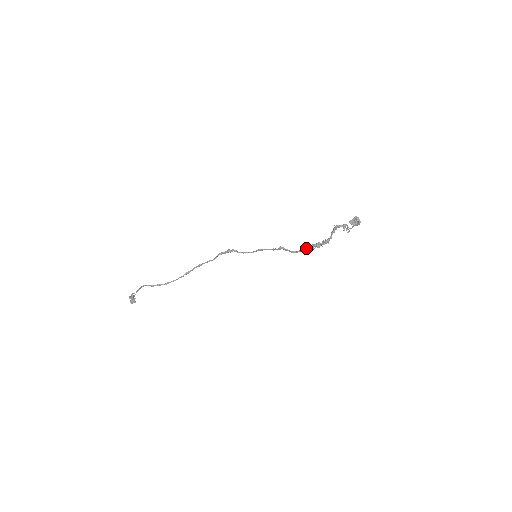
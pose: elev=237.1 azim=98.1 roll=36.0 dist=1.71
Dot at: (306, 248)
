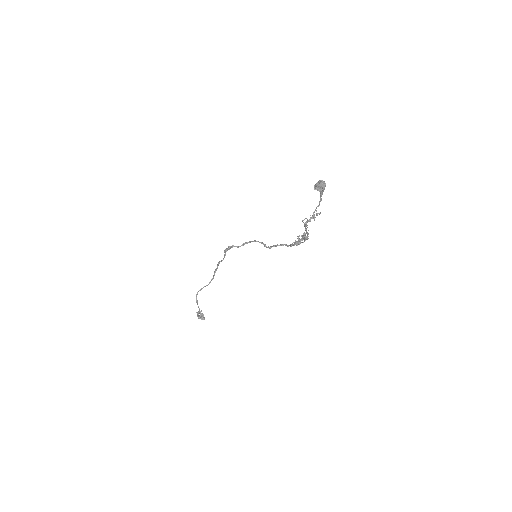
Dot at: occluded
